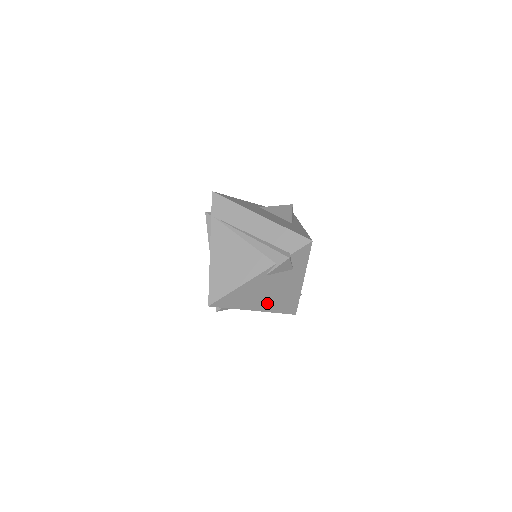
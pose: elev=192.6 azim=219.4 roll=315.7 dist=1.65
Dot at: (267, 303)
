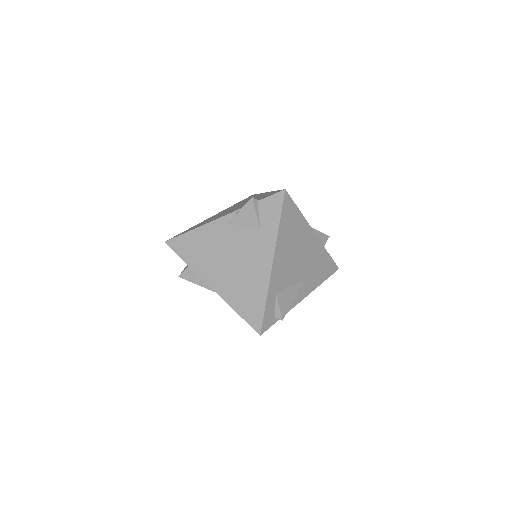
Dot at: (225, 280)
